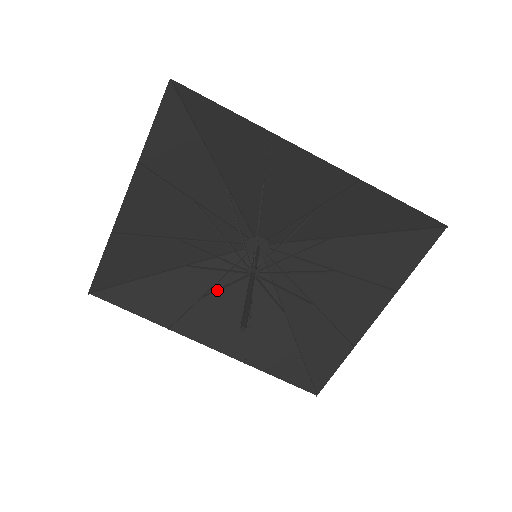
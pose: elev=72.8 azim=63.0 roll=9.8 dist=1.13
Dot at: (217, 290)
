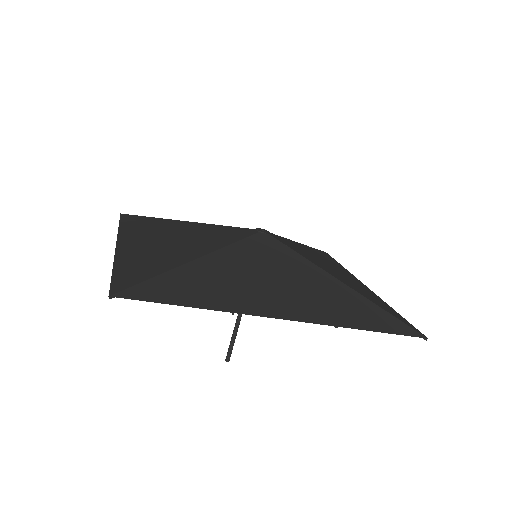
Dot at: occluded
